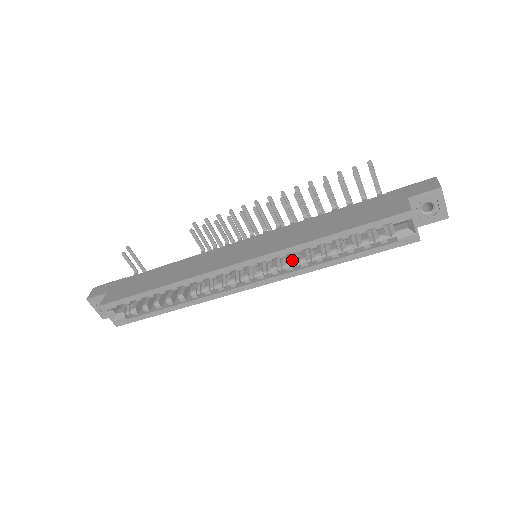
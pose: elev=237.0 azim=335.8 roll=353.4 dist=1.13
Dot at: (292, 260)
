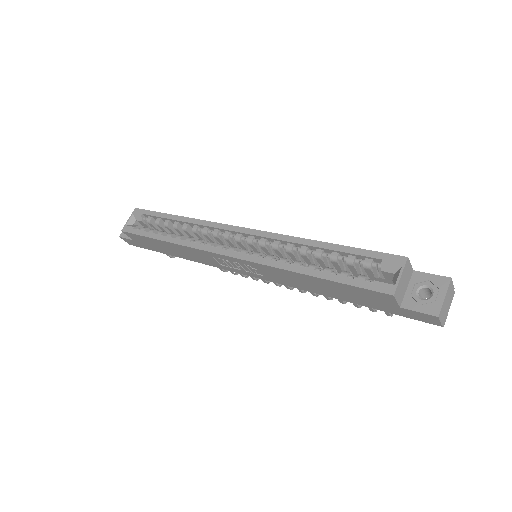
Dot at: (277, 259)
